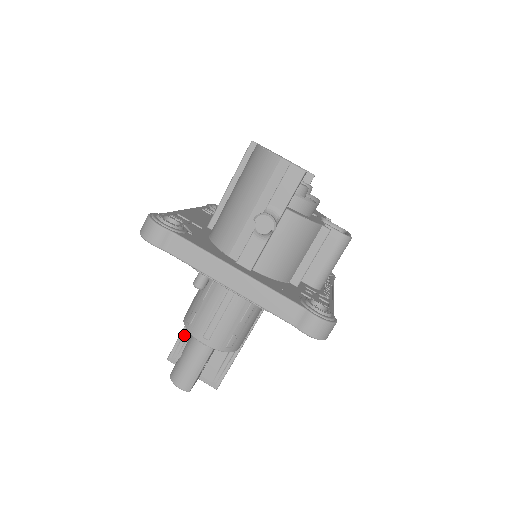
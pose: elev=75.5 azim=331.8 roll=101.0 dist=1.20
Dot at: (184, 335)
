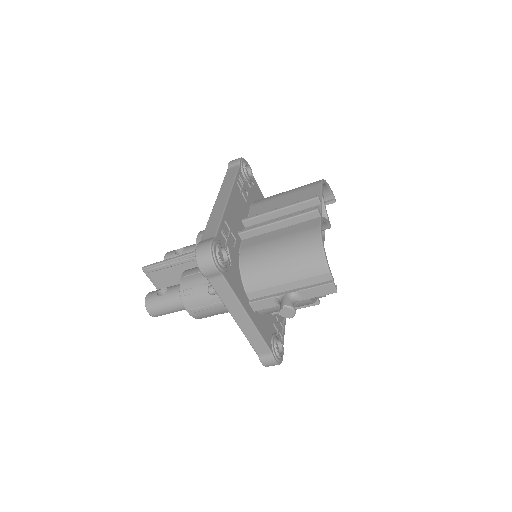
Dot at: (166, 265)
